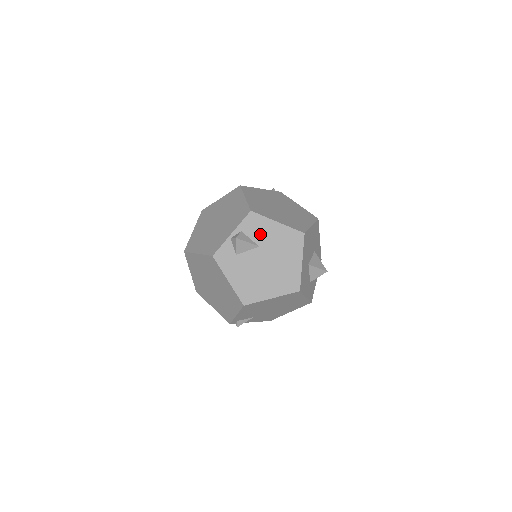
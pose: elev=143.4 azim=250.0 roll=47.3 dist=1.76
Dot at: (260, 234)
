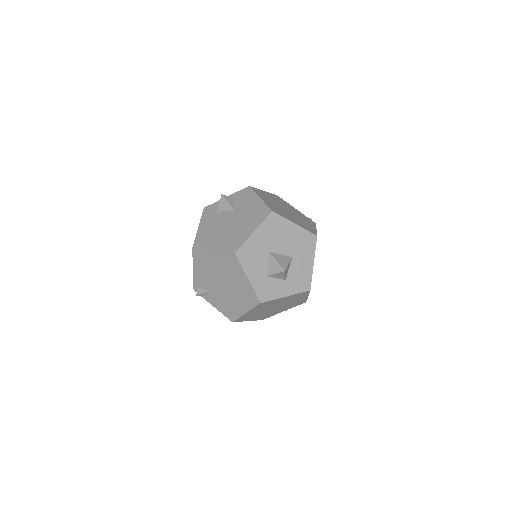
Dot at: (242, 203)
